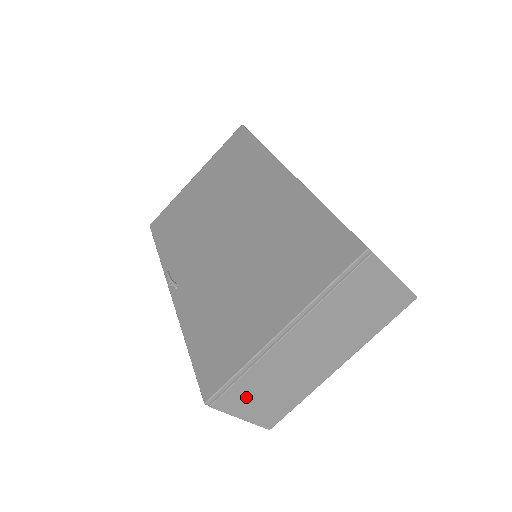
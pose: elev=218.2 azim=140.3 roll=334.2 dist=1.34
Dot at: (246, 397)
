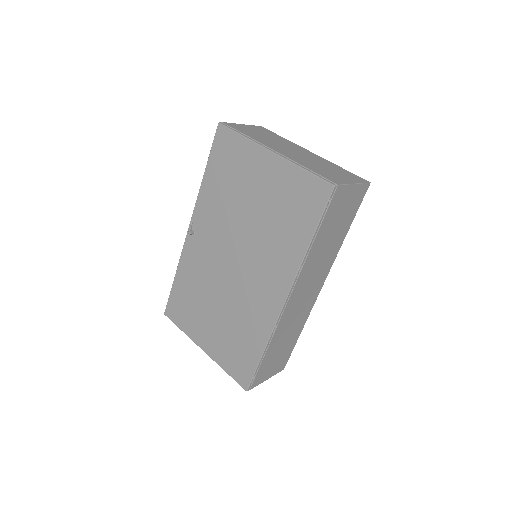
Dot at: occluded
